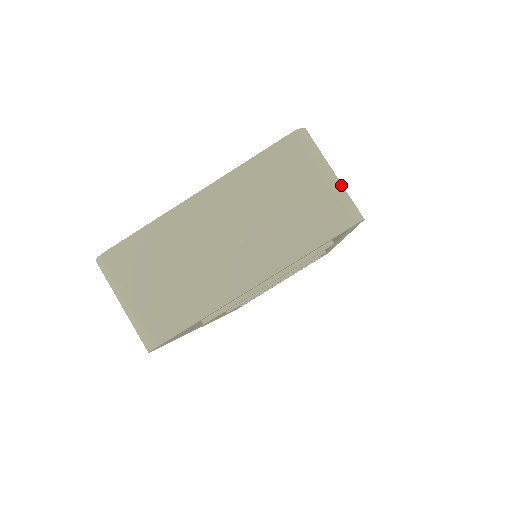
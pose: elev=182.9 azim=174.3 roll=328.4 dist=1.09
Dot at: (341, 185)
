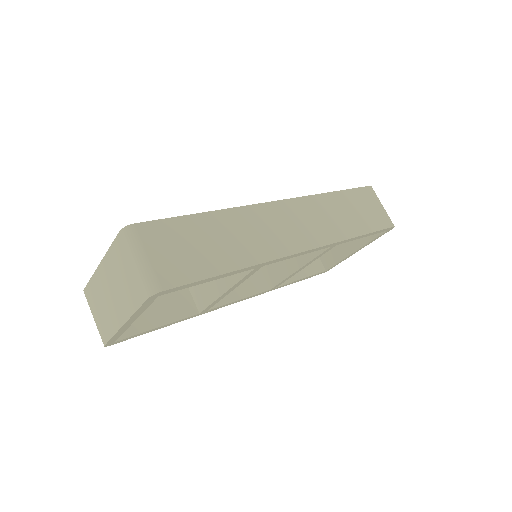
Dot at: (146, 267)
